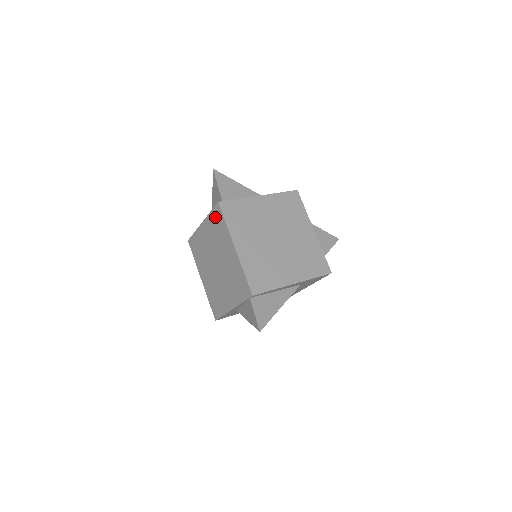
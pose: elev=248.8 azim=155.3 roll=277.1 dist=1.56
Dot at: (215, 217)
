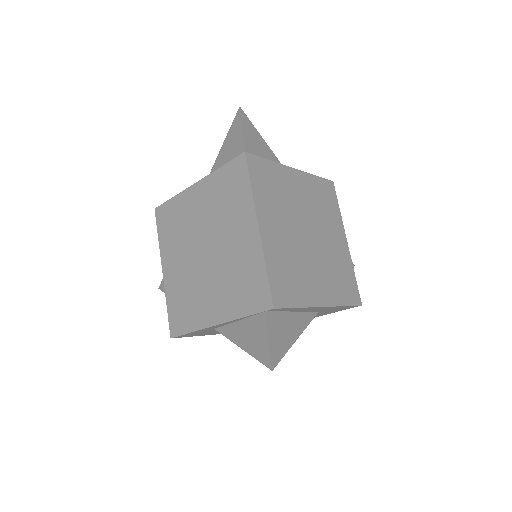
Dot at: (229, 175)
